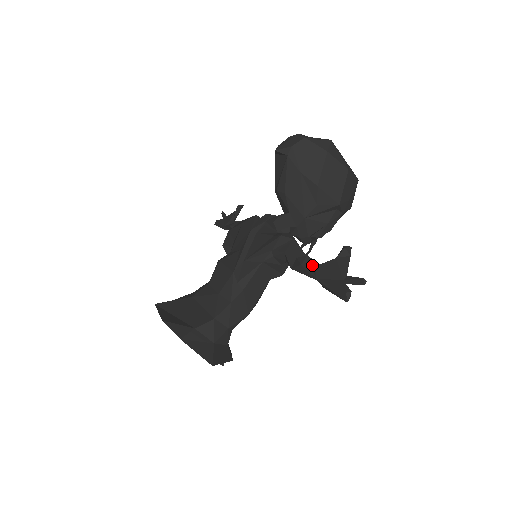
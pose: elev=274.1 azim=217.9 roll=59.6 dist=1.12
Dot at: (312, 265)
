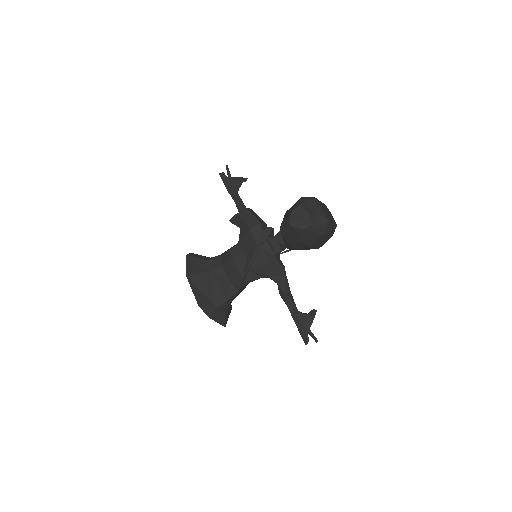
Dot at: (293, 309)
